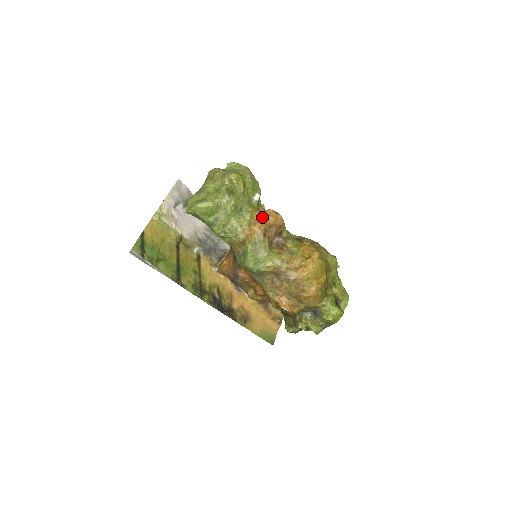
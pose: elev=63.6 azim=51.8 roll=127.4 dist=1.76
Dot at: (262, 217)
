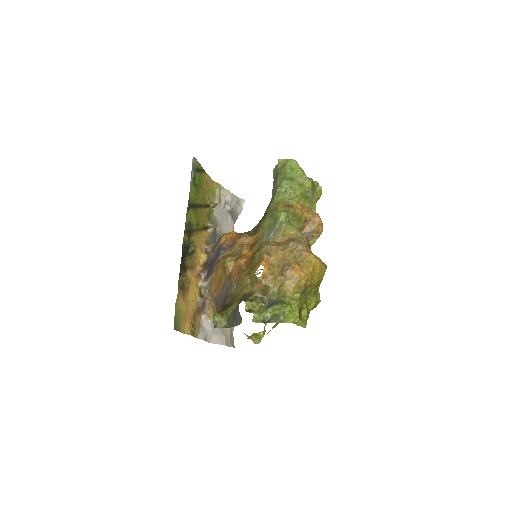
Dot at: occluded
